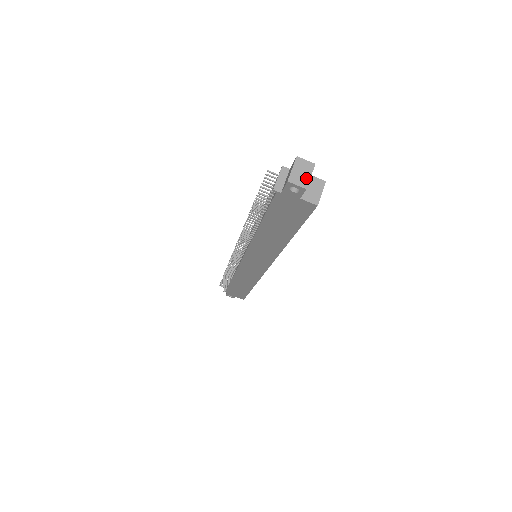
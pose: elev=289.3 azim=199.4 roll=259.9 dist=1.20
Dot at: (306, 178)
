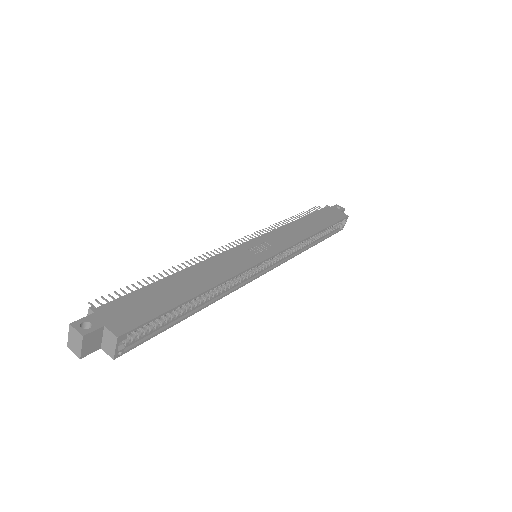
Dot at: (78, 348)
